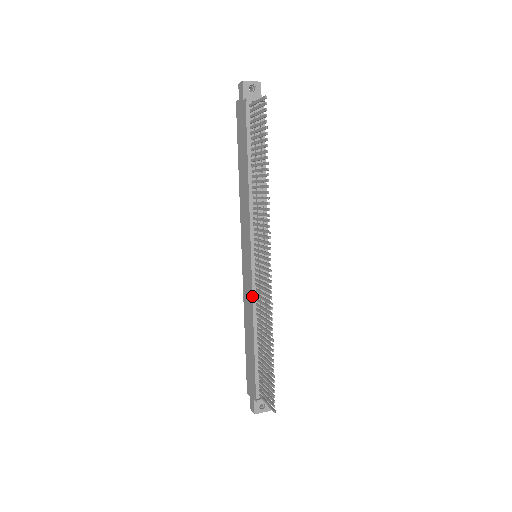
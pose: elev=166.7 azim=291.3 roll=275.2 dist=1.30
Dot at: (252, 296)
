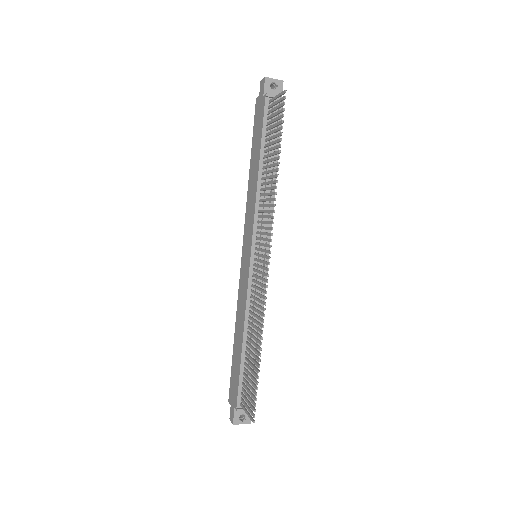
Dot at: (246, 297)
